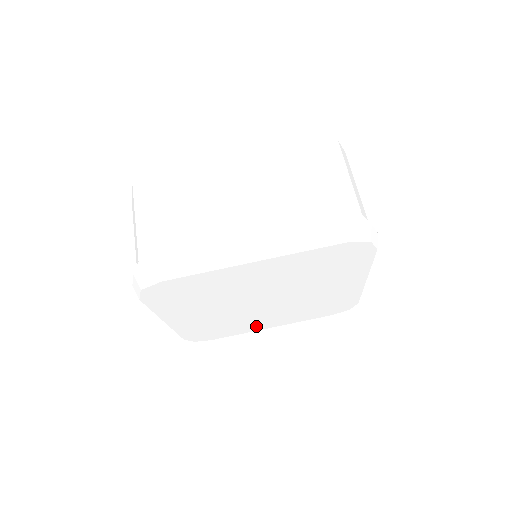
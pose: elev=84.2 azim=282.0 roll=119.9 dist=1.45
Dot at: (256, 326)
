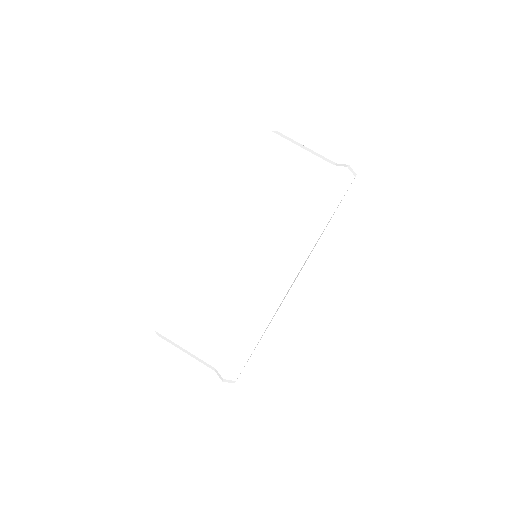
Dot at: occluded
